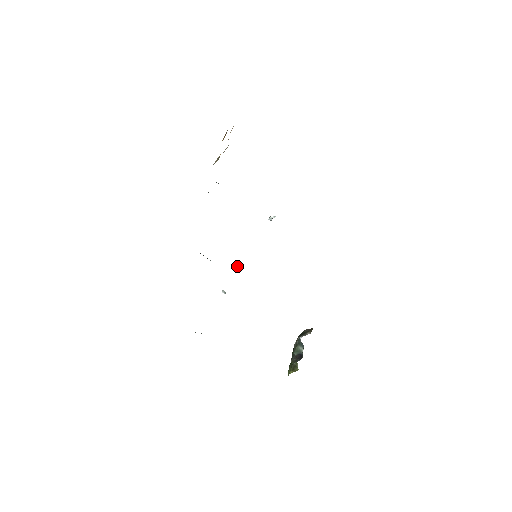
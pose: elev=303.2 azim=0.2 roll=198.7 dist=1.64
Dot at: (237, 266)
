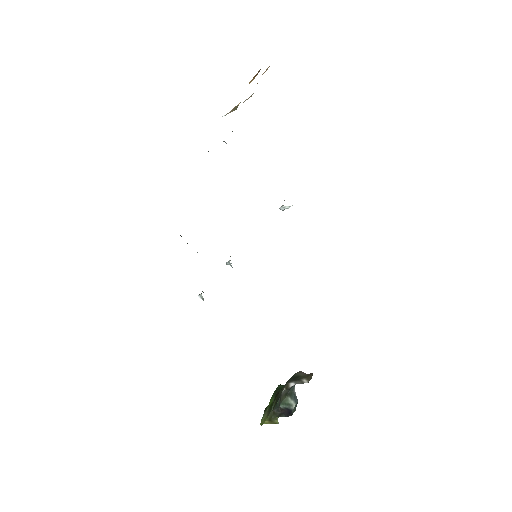
Dot at: (226, 263)
